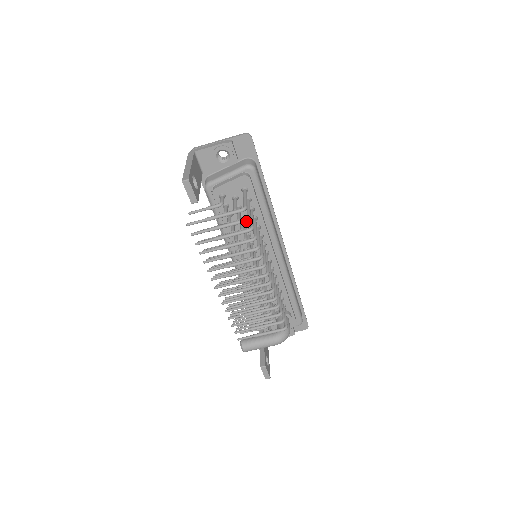
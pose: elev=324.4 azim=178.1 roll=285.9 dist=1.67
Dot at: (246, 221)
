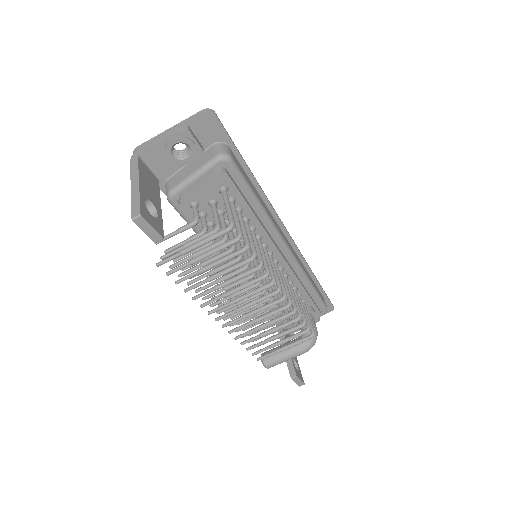
Dot at: (237, 241)
